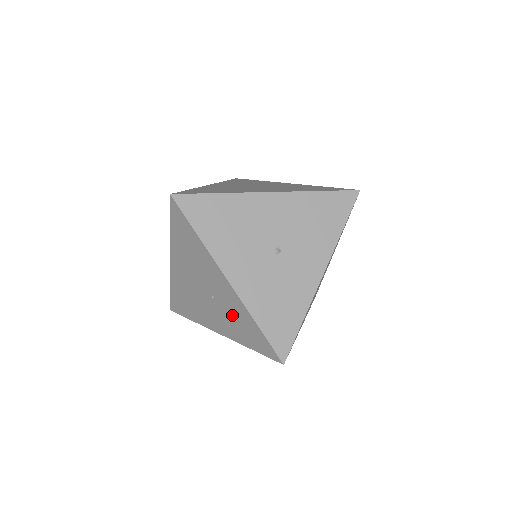
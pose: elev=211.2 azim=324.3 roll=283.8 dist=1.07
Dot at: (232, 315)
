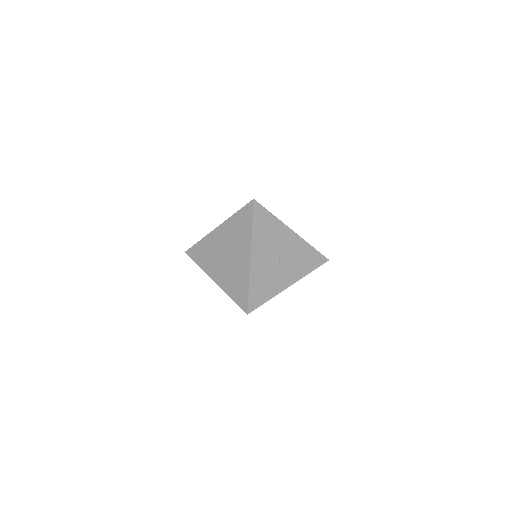
Dot at: (235, 275)
